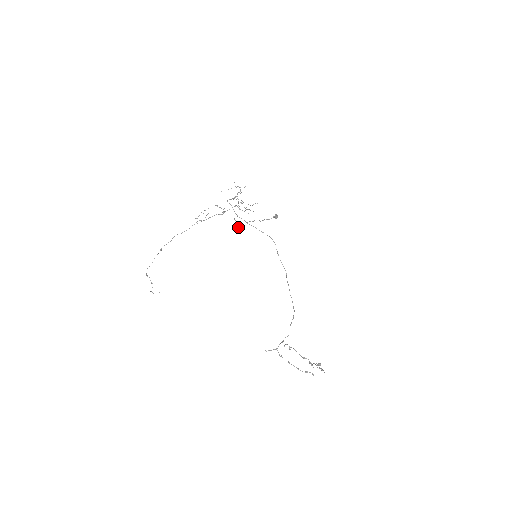
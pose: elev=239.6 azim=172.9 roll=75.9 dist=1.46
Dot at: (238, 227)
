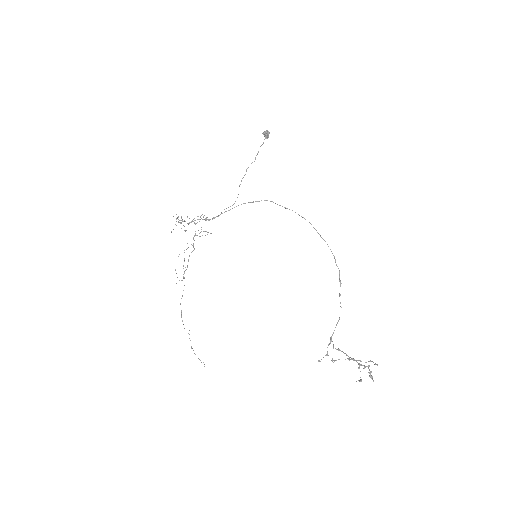
Dot at: occluded
